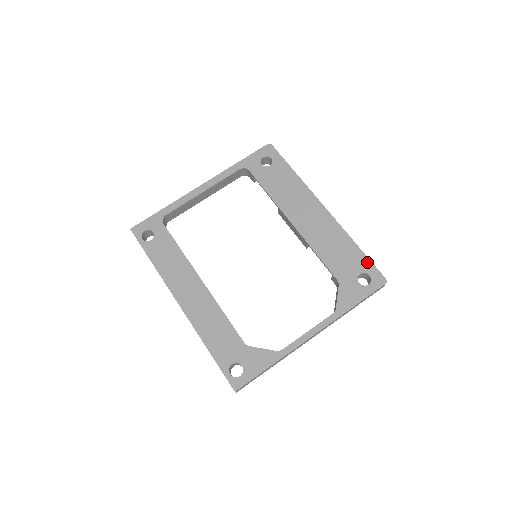
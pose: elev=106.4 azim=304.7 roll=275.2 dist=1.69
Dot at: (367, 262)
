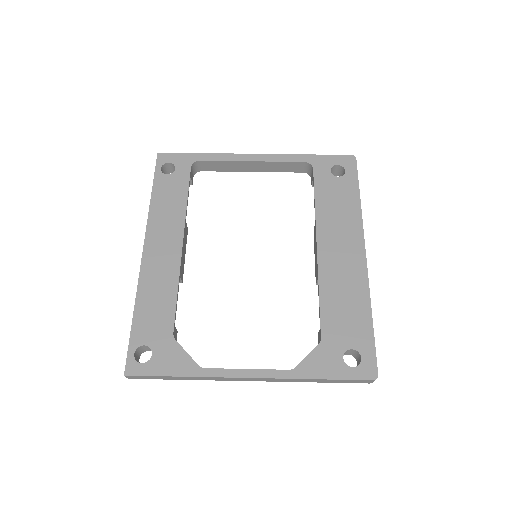
Dot at: (370, 342)
